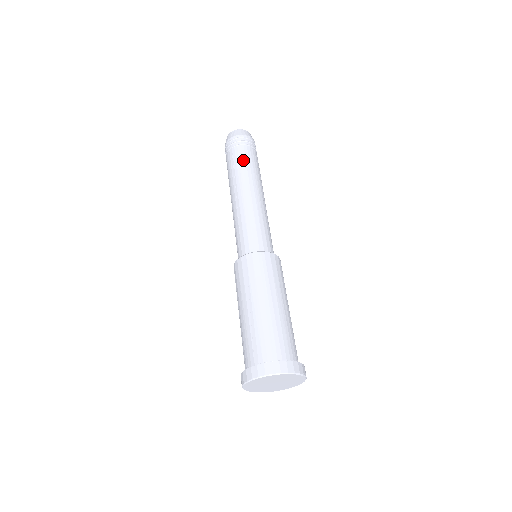
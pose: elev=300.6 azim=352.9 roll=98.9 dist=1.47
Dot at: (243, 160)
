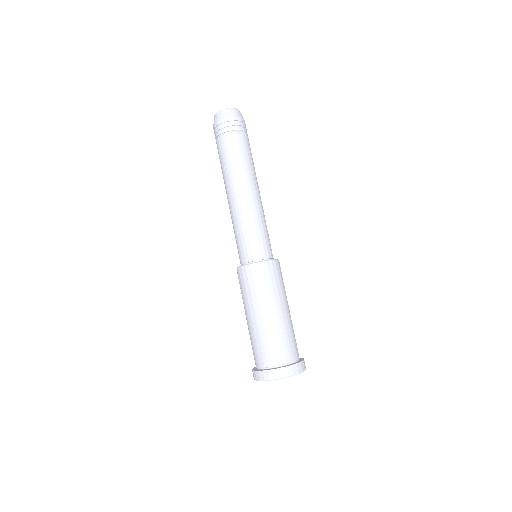
Dot at: (233, 153)
